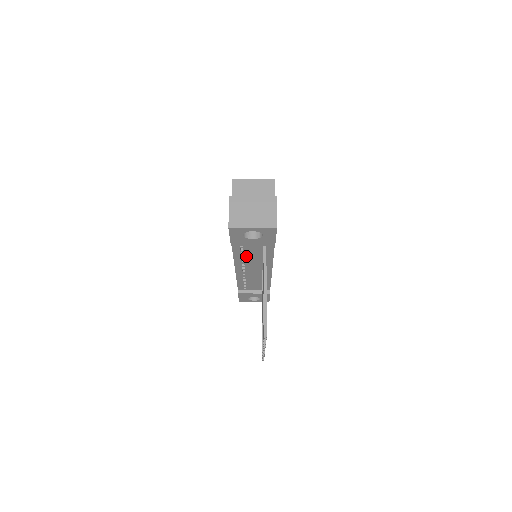
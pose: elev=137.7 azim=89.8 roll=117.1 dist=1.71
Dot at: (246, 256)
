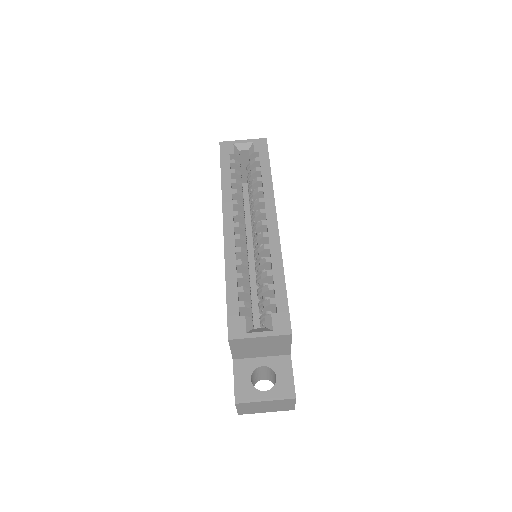
Dot at: occluded
